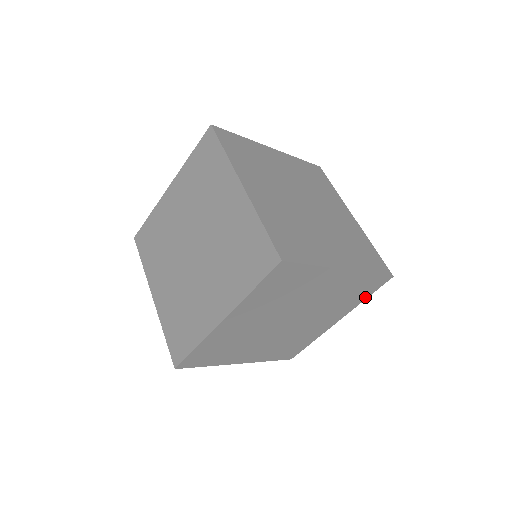
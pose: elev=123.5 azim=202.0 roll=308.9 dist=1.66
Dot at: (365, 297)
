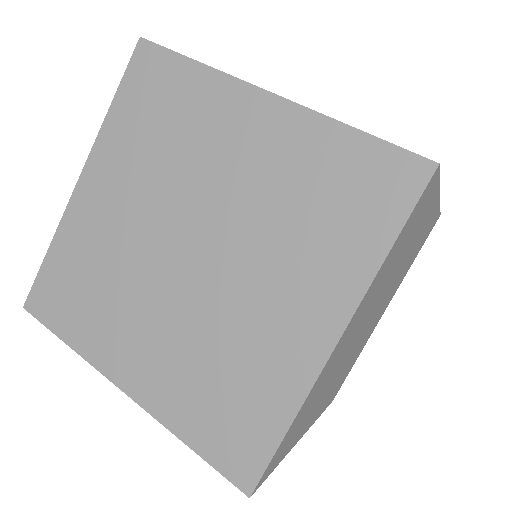
Dot at: (414, 258)
